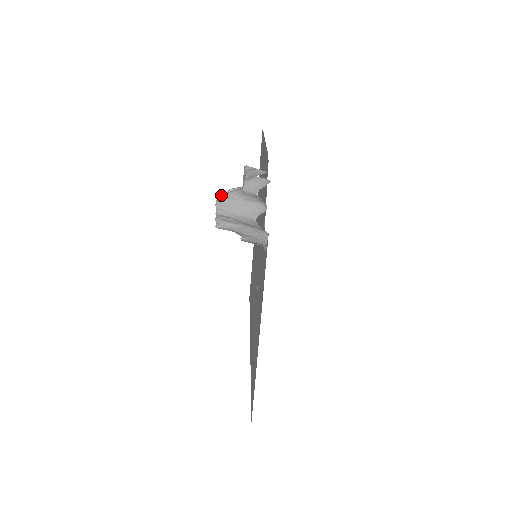
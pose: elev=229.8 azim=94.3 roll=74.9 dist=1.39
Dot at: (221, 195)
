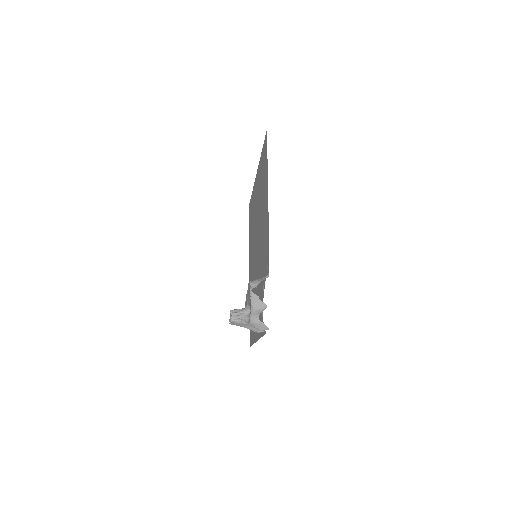
Dot at: (233, 318)
